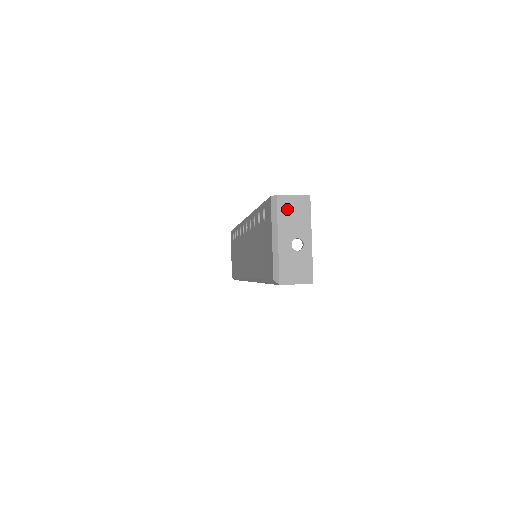
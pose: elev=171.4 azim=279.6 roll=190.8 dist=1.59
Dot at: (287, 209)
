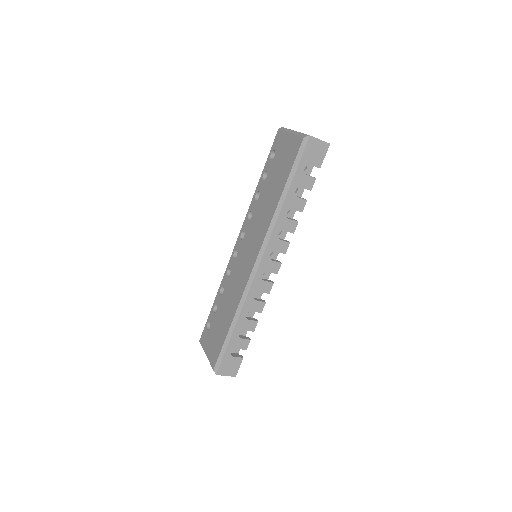
Dot at: occluded
